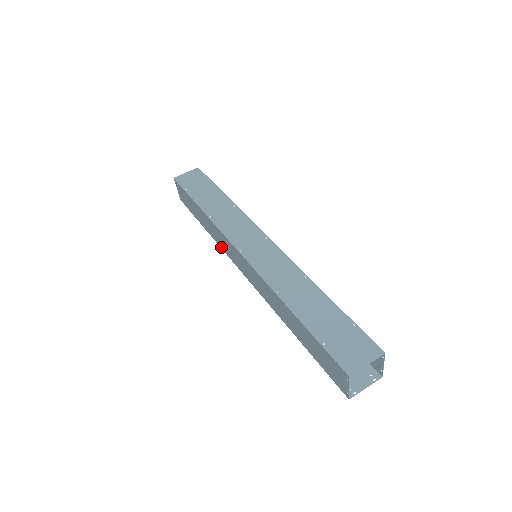
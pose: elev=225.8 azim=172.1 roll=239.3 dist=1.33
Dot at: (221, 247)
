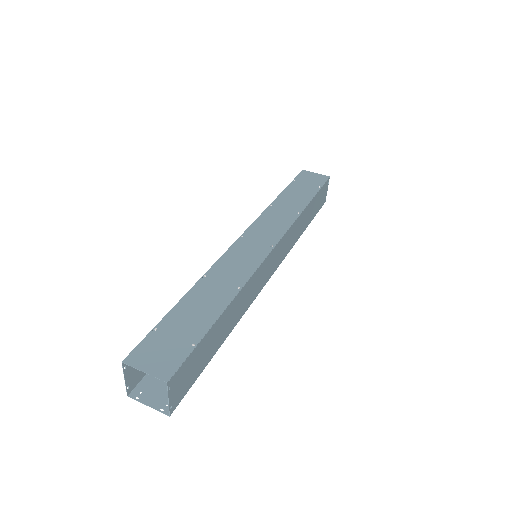
Dot at: occluded
